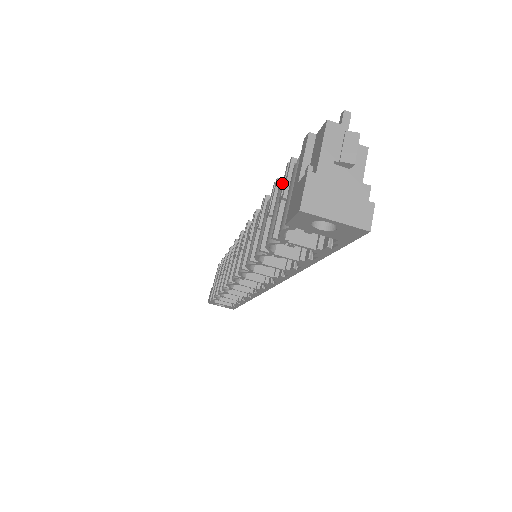
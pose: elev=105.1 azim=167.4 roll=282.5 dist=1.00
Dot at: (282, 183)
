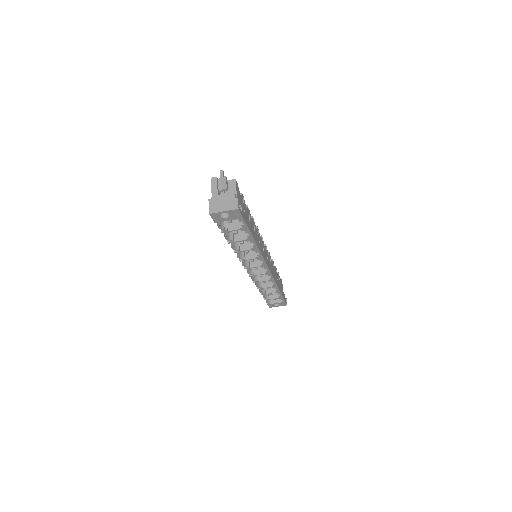
Dot at: occluded
